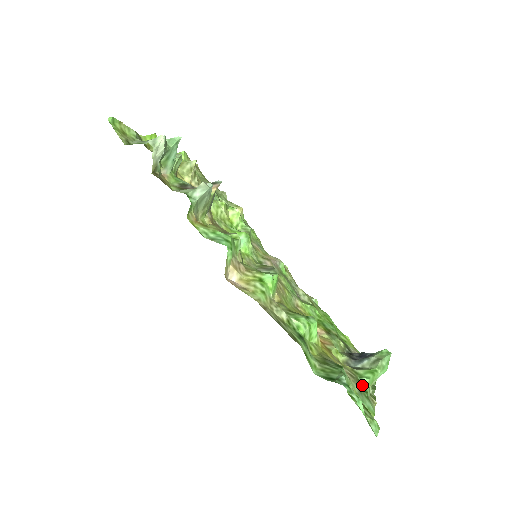
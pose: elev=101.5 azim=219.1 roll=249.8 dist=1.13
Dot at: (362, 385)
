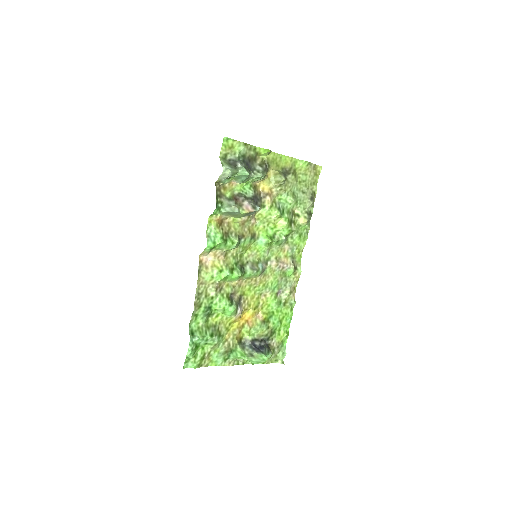
Dot at: (232, 353)
